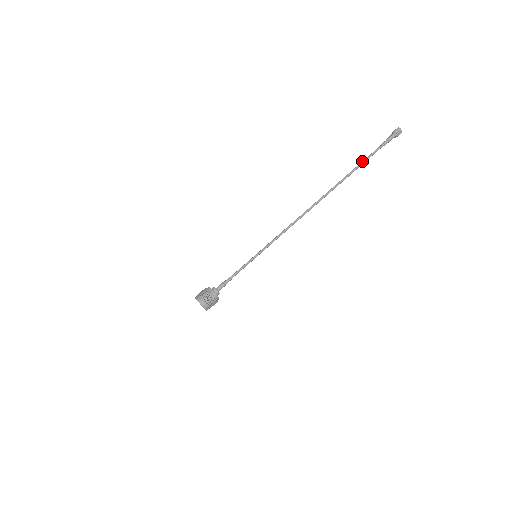
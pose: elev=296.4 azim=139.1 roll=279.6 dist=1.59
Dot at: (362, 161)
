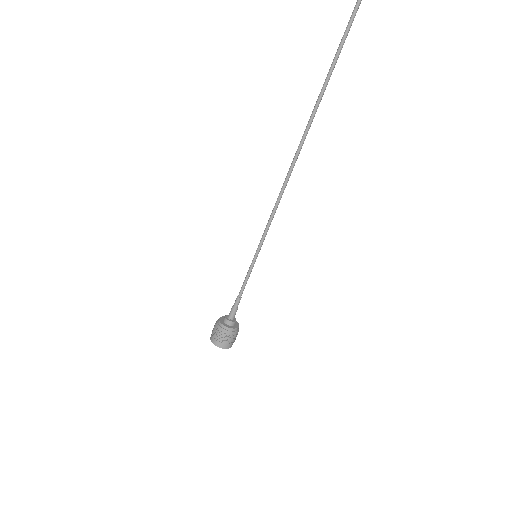
Dot at: occluded
